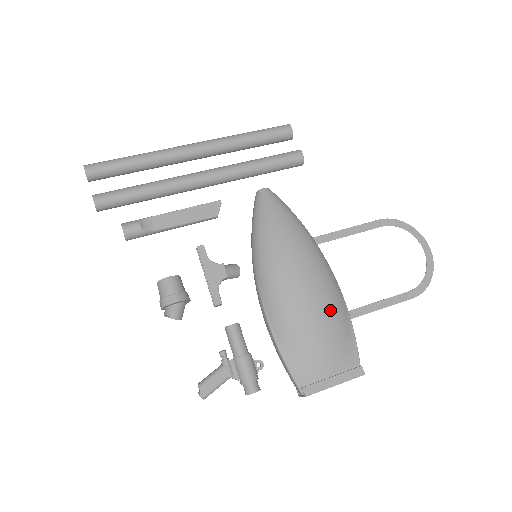
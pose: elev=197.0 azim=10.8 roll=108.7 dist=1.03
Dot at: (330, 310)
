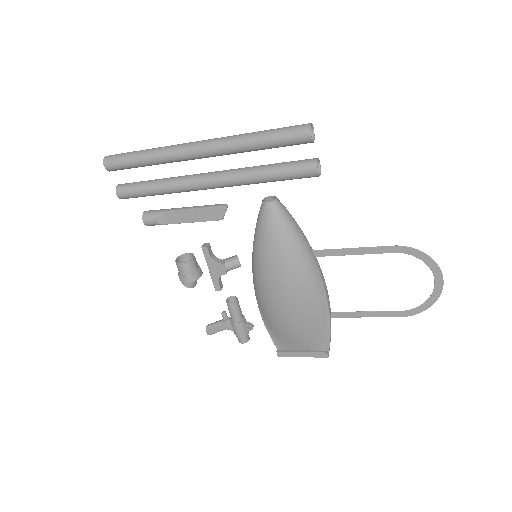
Dot at: (306, 319)
